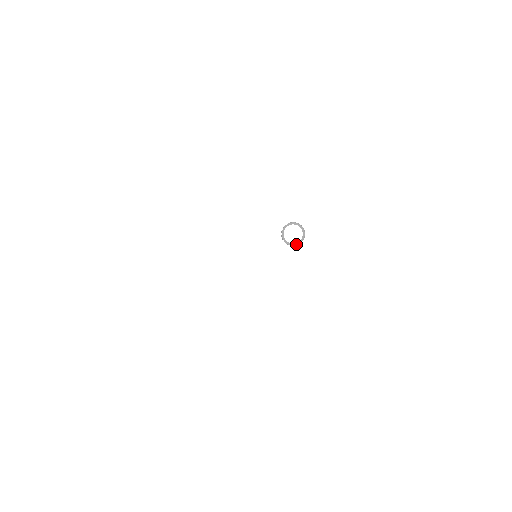
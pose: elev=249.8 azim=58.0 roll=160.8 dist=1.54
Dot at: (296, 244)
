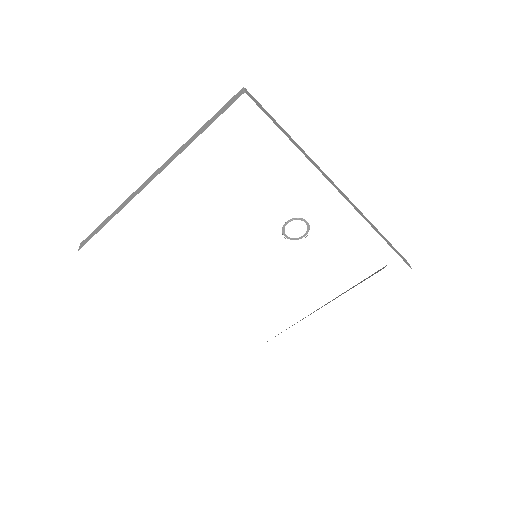
Dot at: (301, 238)
